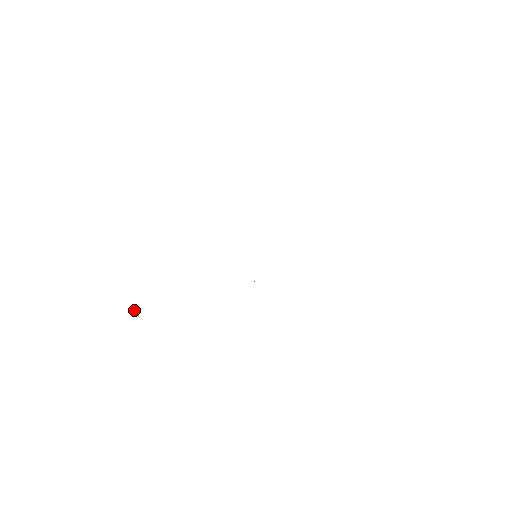
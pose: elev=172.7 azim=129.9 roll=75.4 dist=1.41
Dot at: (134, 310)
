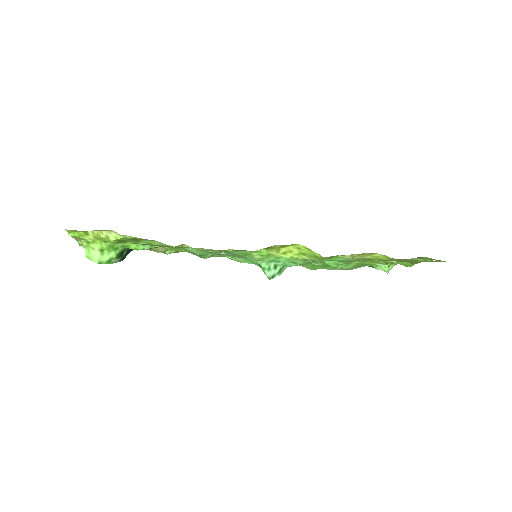
Dot at: (85, 247)
